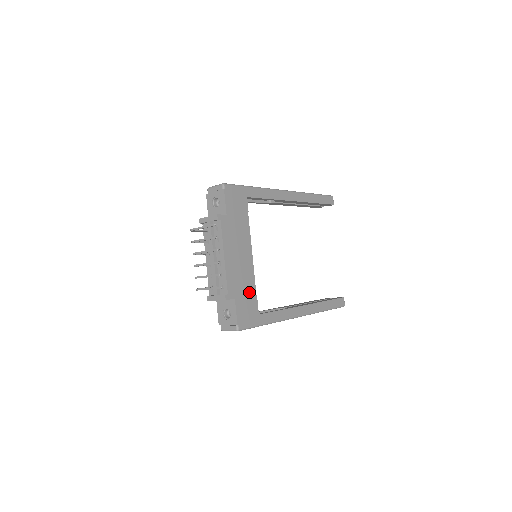
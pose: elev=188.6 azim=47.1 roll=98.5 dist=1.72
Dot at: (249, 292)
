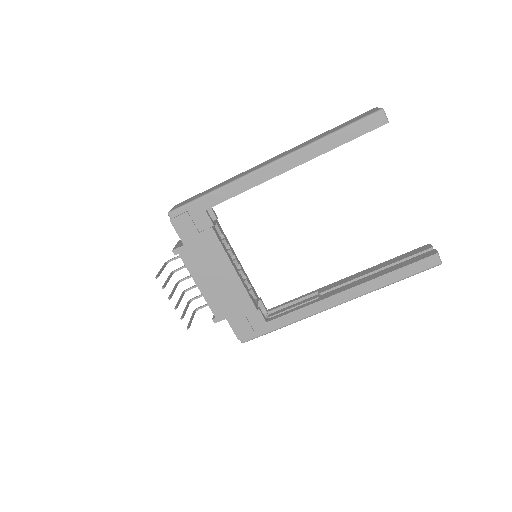
Dot at: (244, 307)
